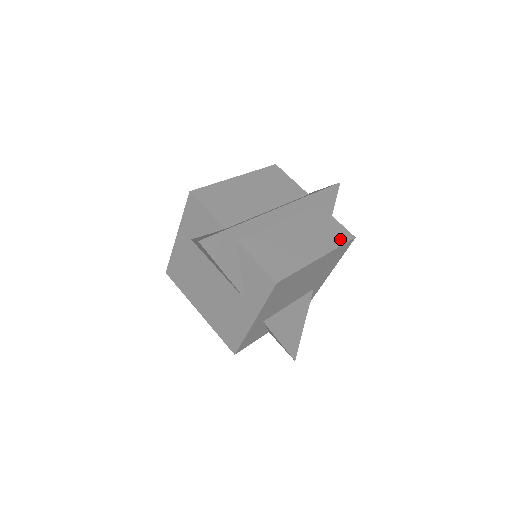
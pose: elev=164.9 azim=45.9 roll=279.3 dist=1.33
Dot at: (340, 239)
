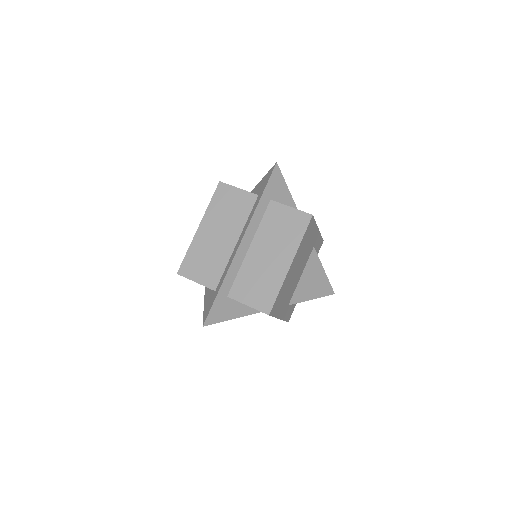
Dot at: (300, 229)
